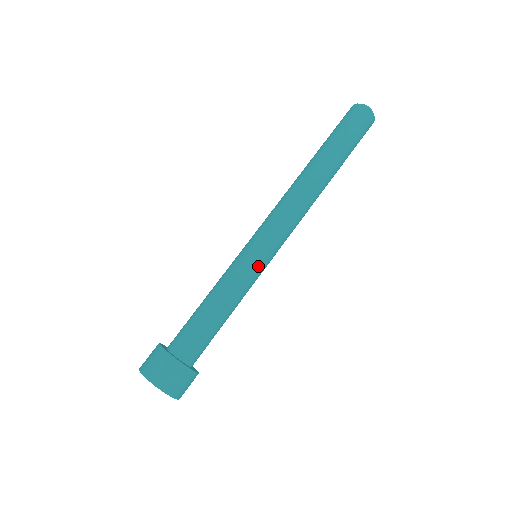
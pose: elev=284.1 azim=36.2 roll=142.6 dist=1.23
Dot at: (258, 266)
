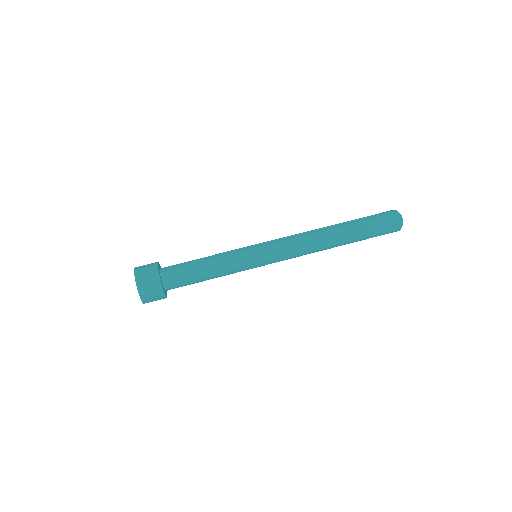
Dot at: (249, 252)
